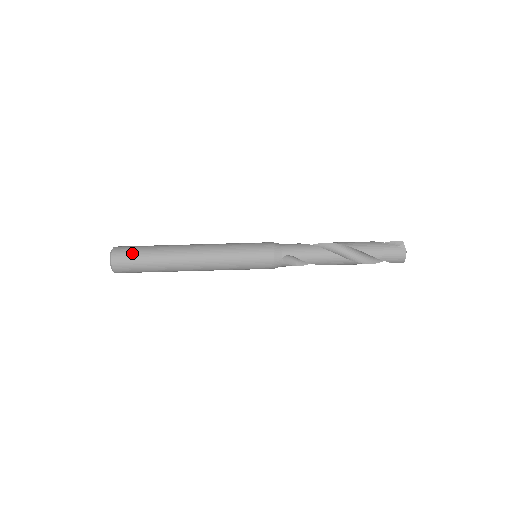
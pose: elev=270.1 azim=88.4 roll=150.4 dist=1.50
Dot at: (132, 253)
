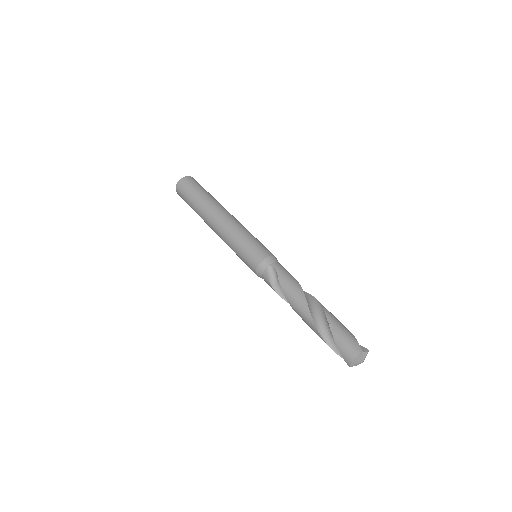
Dot at: (197, 184)
